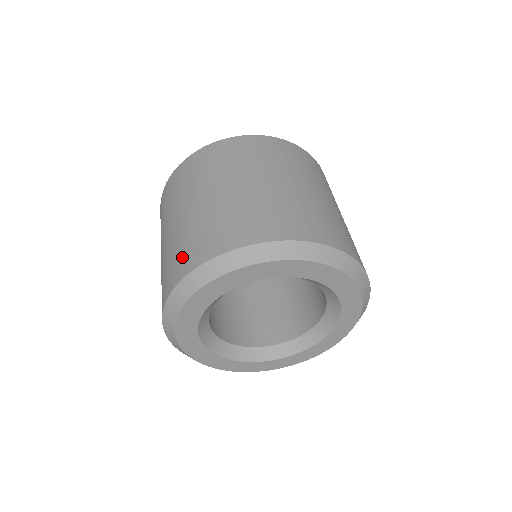
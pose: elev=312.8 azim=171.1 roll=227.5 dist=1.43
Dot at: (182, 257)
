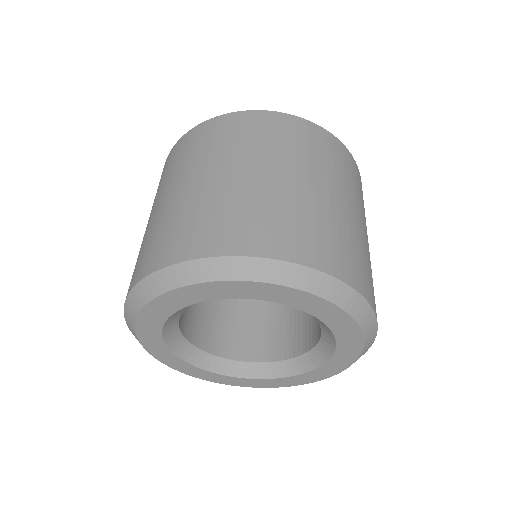
Dot at: (235, 227)
